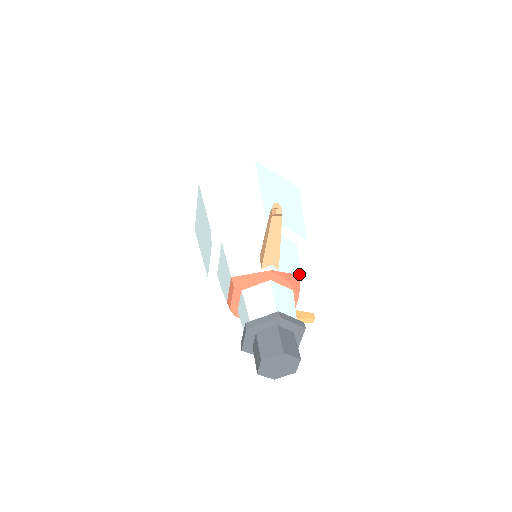
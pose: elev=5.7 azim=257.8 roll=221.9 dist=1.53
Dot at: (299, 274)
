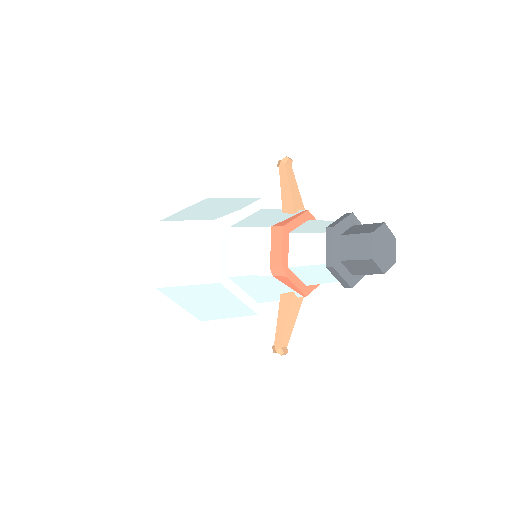
Dot at: occluded
